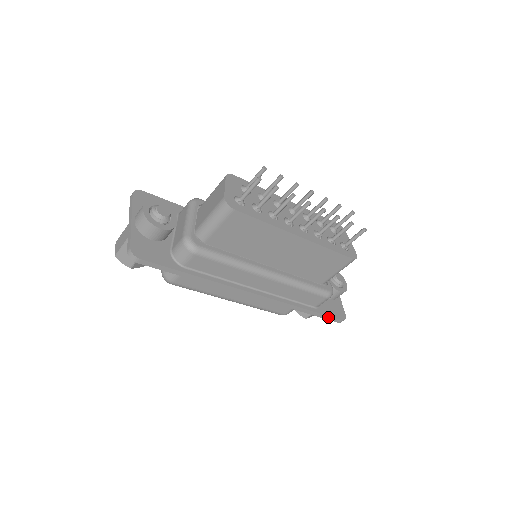
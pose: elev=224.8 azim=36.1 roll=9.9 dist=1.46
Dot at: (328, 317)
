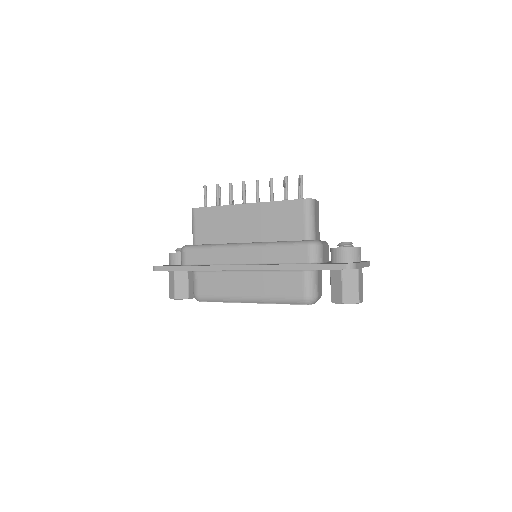
Dot at: (326, 266)
